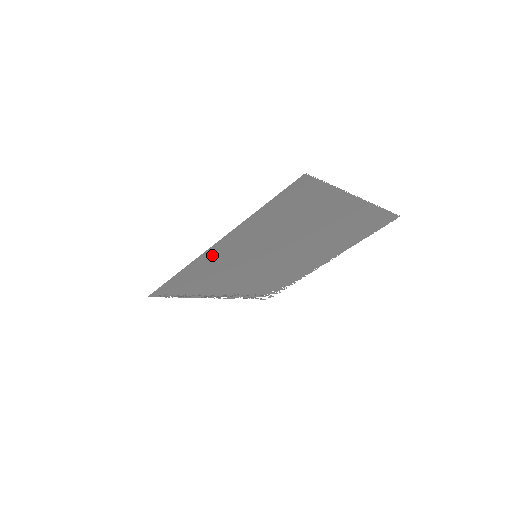
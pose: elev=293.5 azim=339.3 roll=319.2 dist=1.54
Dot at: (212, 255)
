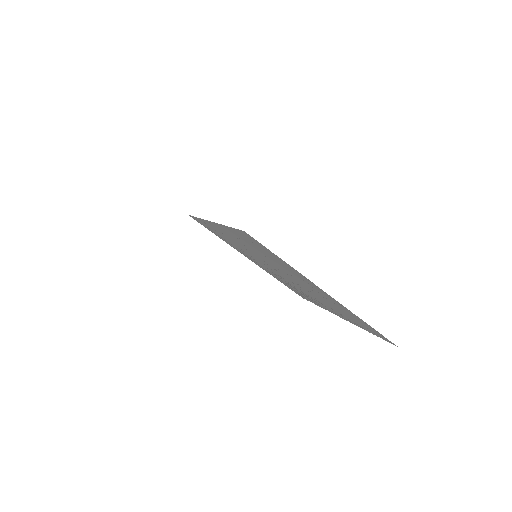
Dot at: occluded
